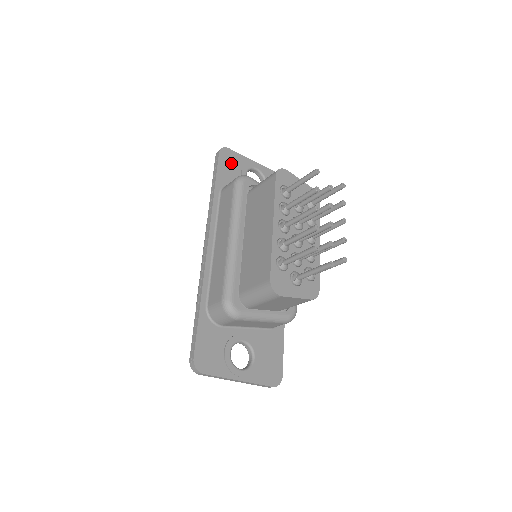
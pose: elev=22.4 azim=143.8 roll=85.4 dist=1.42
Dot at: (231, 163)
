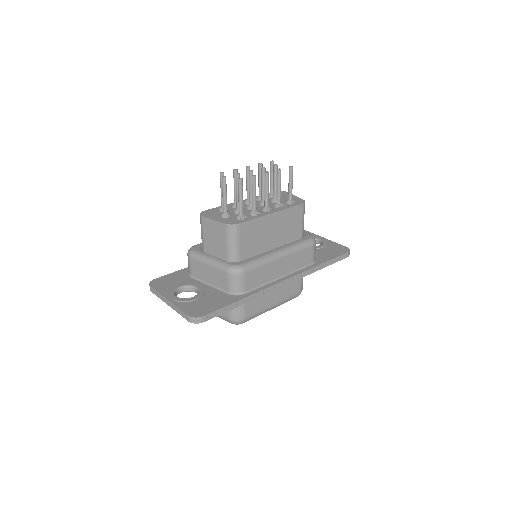
Dot at: occluded
